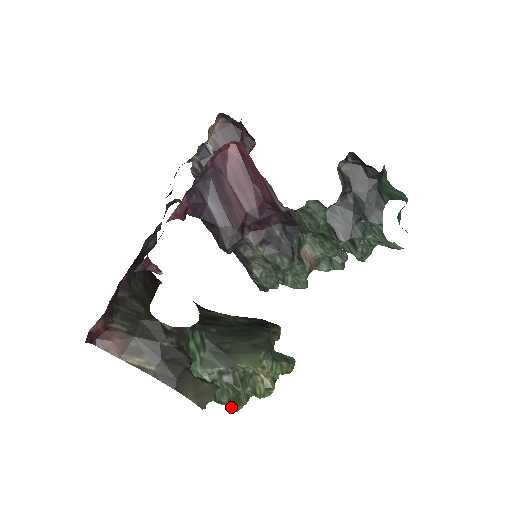
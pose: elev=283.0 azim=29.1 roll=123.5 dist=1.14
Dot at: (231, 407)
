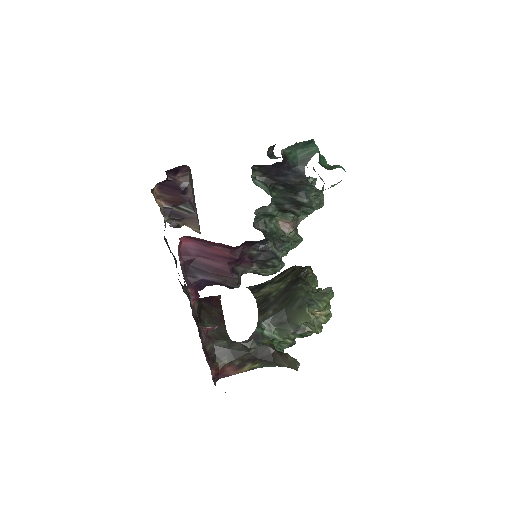
Dot at: occluded
